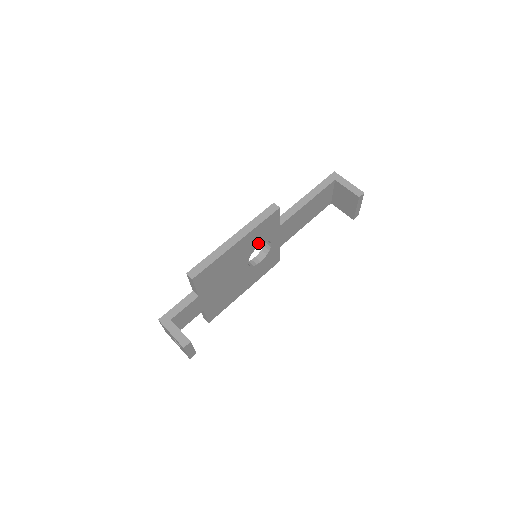
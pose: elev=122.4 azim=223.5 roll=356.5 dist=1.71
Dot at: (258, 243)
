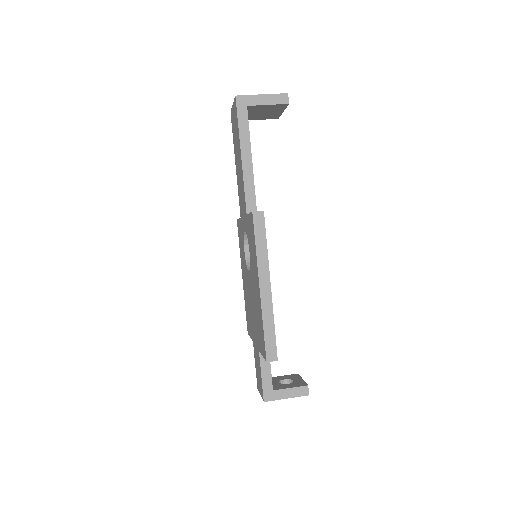
Dot at: occluded
